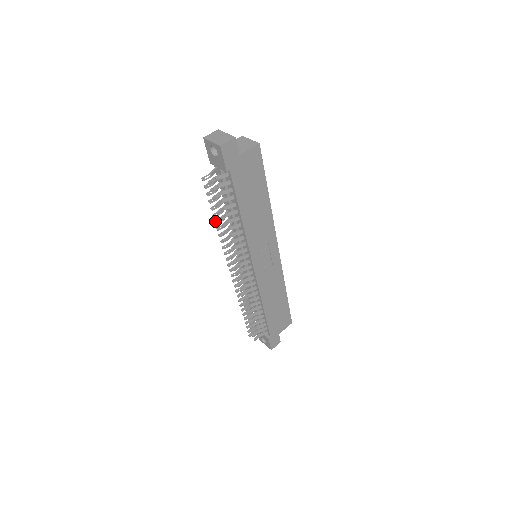
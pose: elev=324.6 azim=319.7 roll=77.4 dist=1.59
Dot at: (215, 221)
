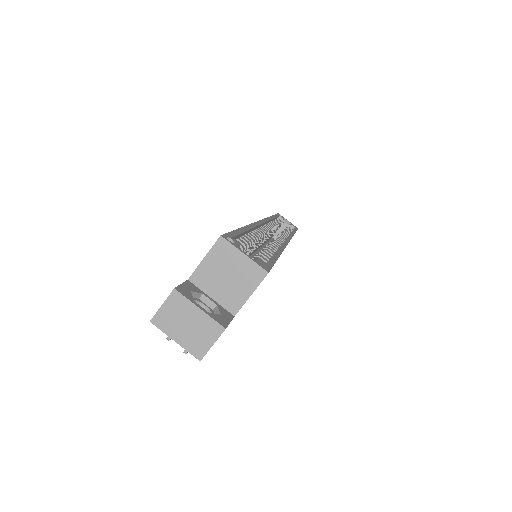
Dot at: occluded
